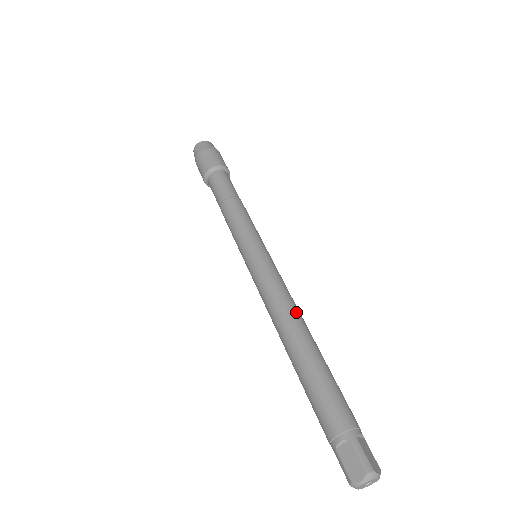
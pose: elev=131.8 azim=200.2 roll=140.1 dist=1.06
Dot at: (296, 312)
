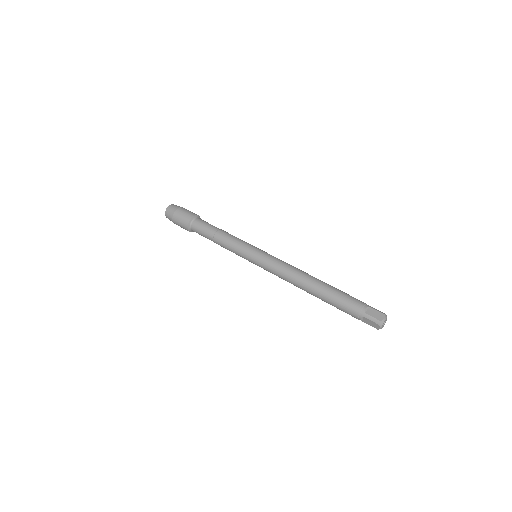
Dot at: occluded
